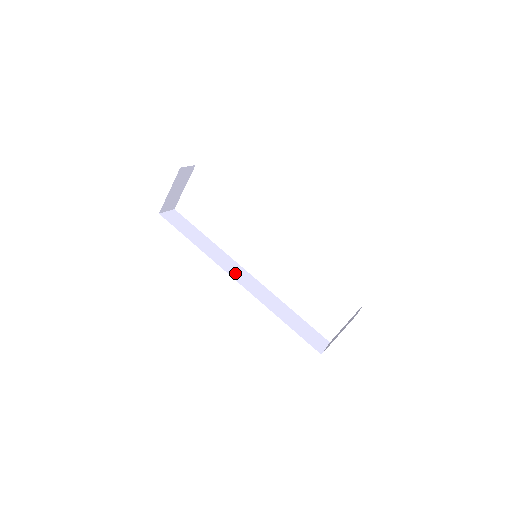
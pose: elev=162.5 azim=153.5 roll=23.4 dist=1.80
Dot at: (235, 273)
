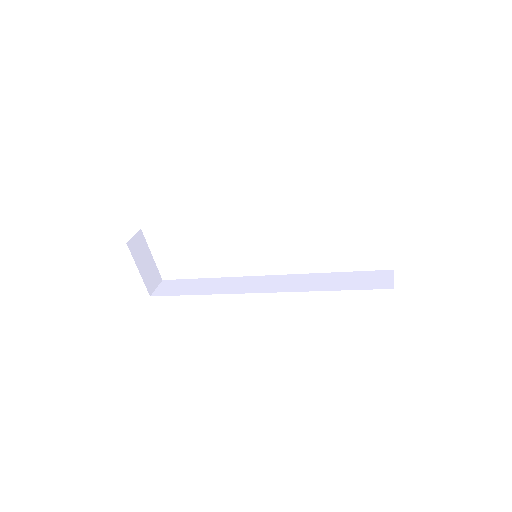
Dot at: (254, 287)
